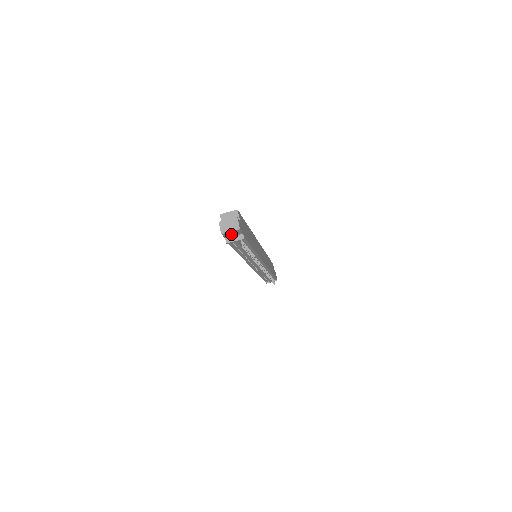
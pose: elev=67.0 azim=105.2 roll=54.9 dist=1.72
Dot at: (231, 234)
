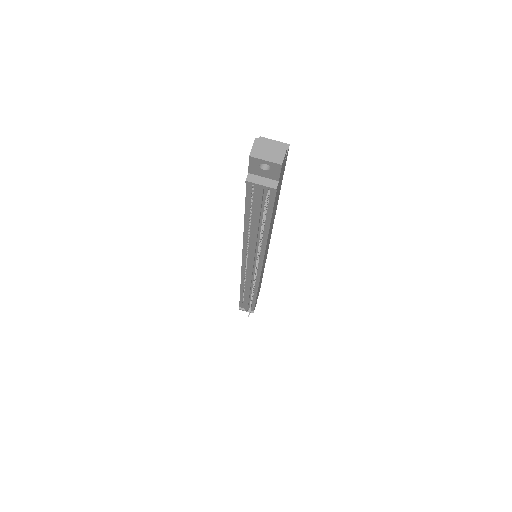
Dot at: (262, 169)
